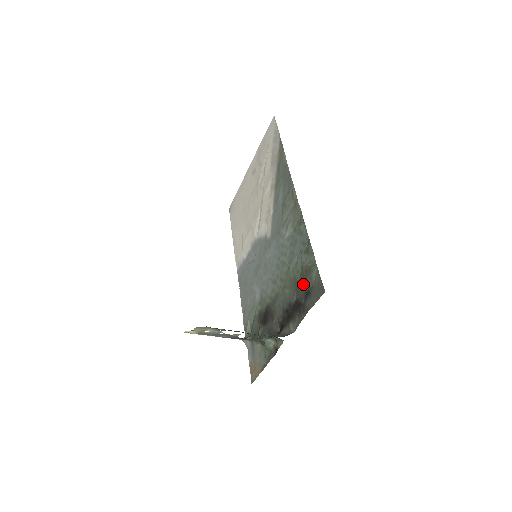
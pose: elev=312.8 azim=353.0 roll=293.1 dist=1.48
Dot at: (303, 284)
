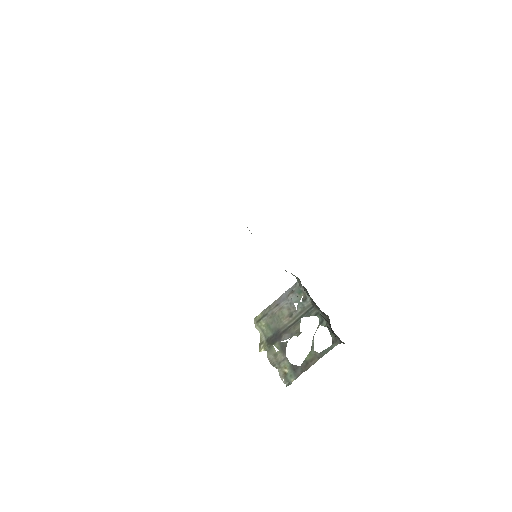
Dot at: occluded
